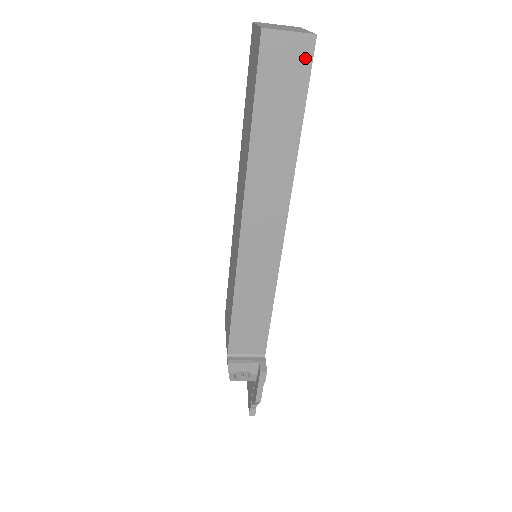
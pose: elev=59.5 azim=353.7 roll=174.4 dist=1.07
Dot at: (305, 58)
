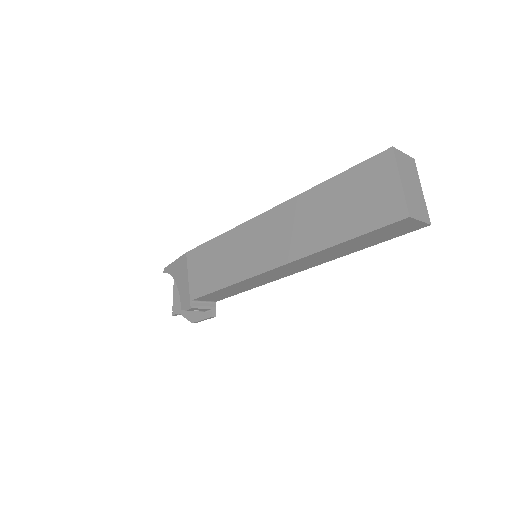
Dot at: (411, 230)
